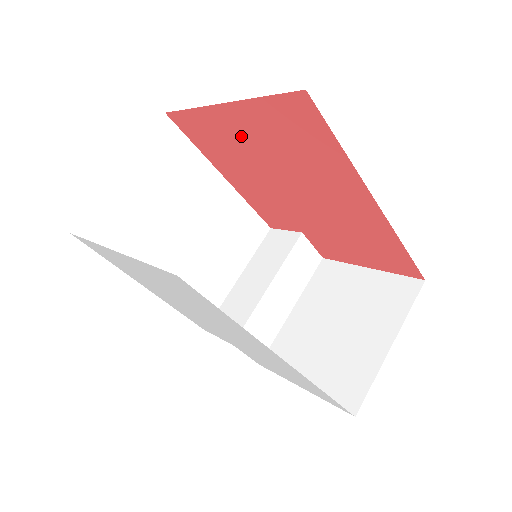
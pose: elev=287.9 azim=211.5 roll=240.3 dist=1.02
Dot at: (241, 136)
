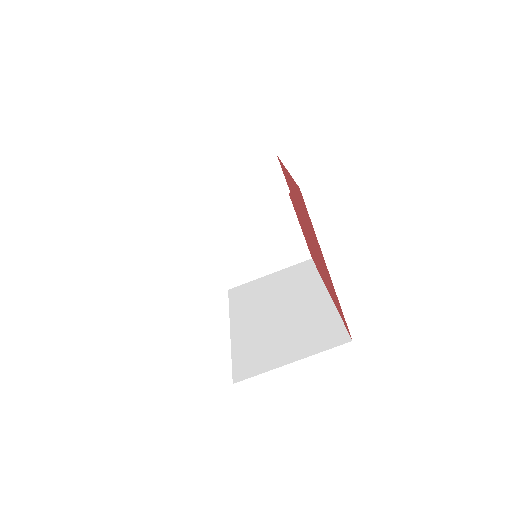
Dot at: occluded
